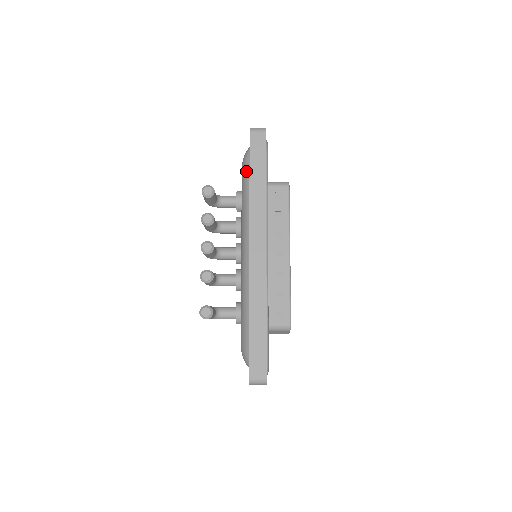
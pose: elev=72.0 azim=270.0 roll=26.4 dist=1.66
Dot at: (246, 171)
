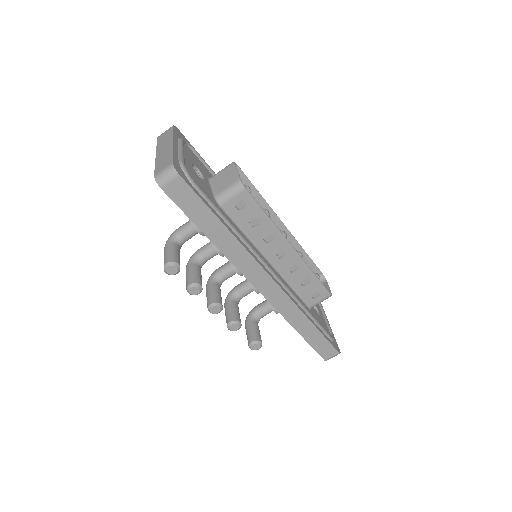
Dot at: occluded
